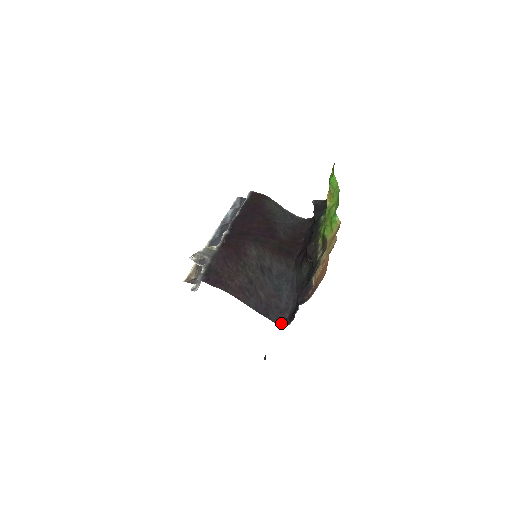
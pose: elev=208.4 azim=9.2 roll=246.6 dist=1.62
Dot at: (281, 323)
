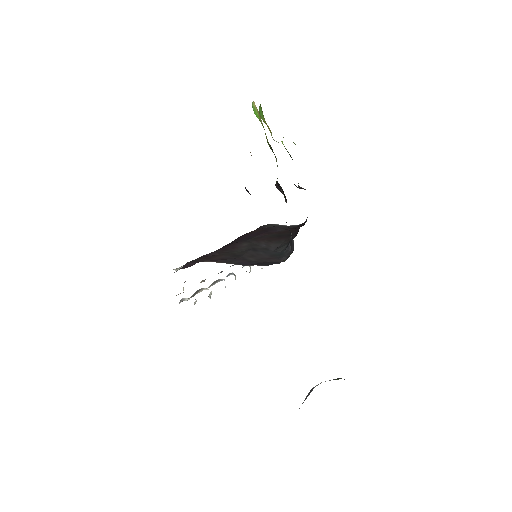
Dot at: occluded
